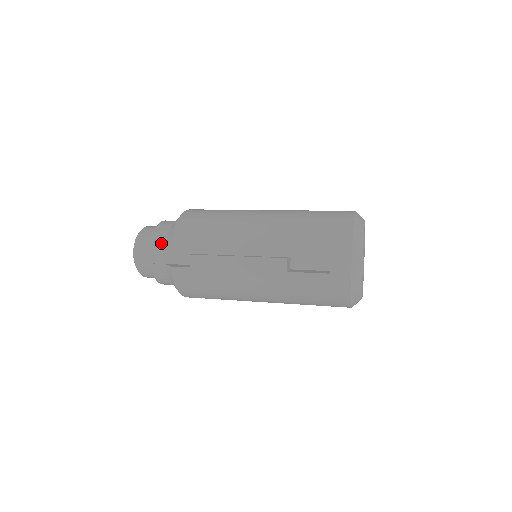
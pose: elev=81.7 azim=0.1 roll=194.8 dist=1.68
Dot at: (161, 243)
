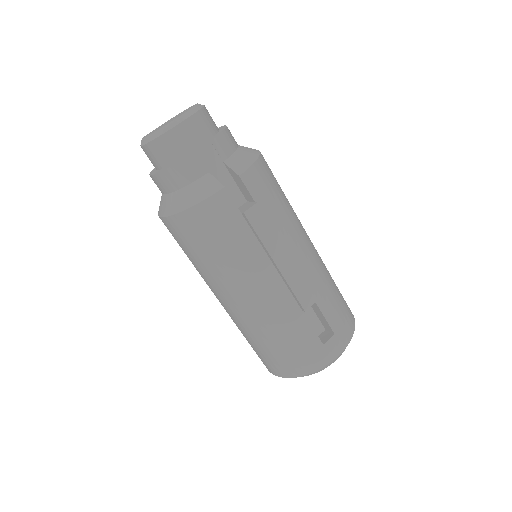
Dot at: (226, 150)
